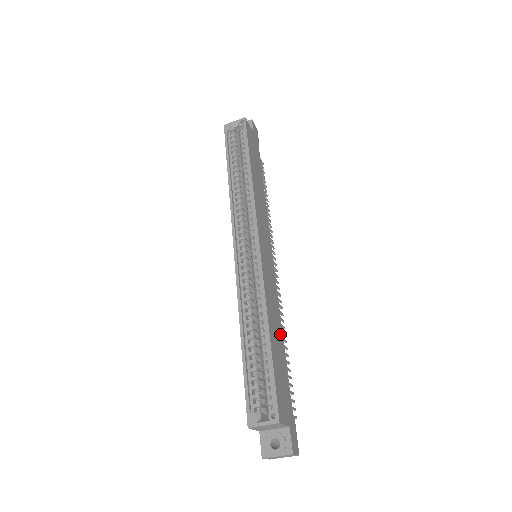
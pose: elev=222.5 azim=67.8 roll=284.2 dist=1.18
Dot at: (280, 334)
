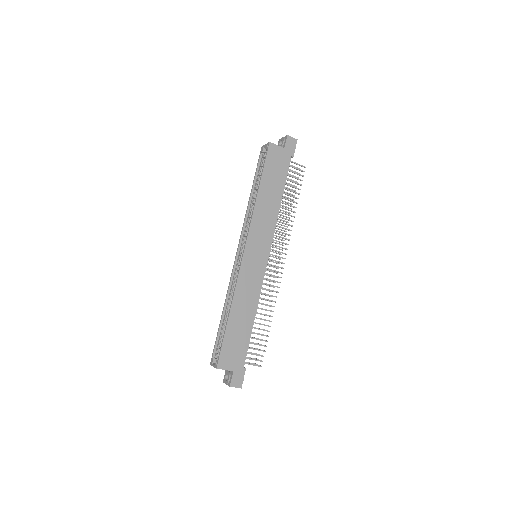
Dot at: (251, 314)
